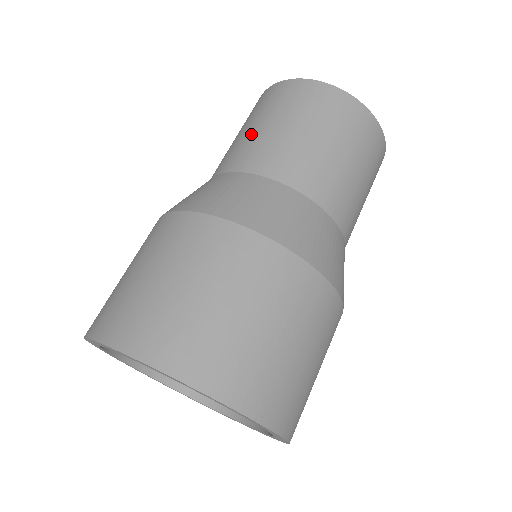
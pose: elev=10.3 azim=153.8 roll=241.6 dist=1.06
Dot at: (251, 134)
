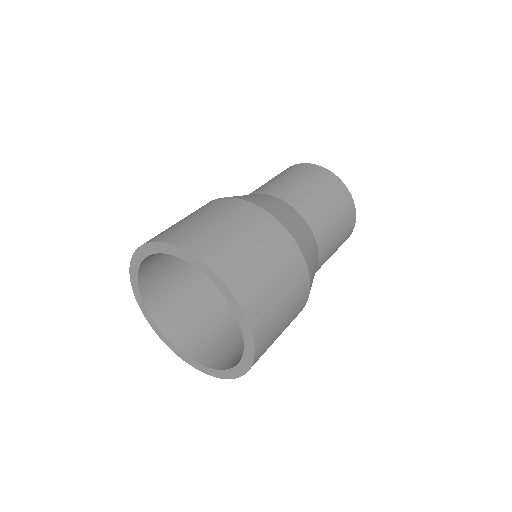
Dot at: (308, 191)
